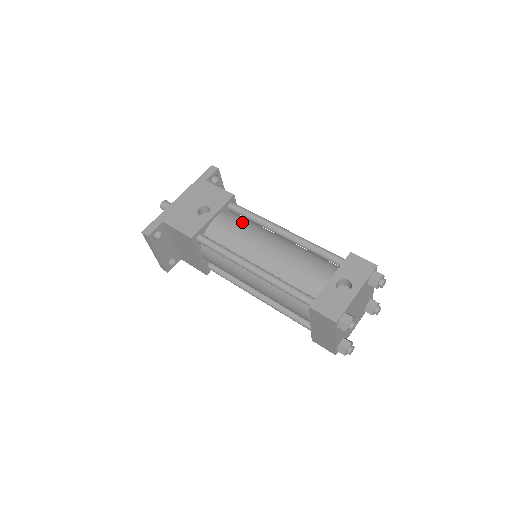
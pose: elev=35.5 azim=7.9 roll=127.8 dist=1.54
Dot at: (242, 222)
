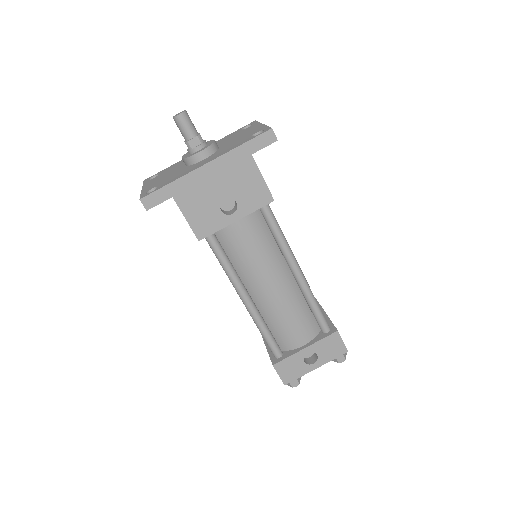
Dot at: (263, 238)
